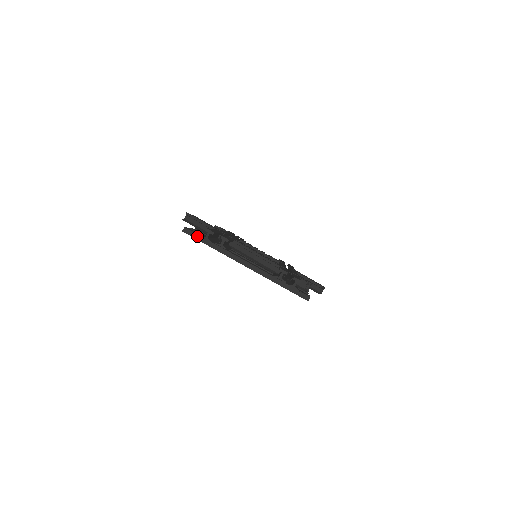
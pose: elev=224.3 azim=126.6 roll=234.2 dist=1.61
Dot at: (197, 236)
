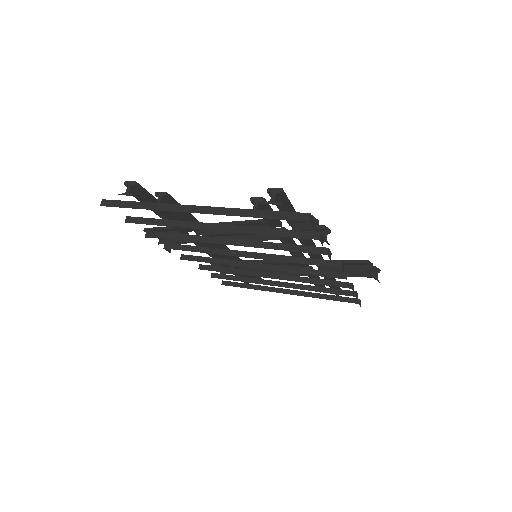
Dot at: (120, 203)
